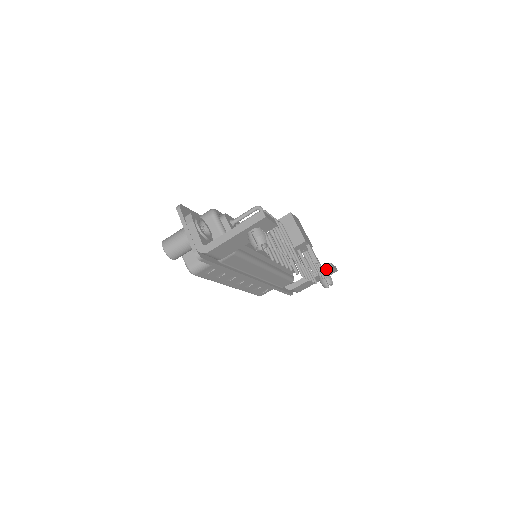
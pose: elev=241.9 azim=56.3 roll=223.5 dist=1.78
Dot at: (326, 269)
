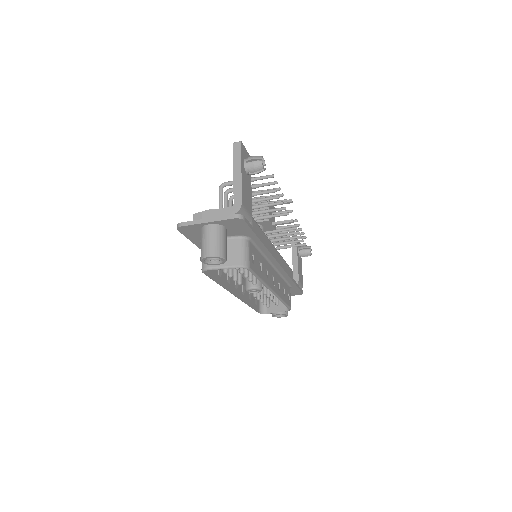
Dot at: occluded
